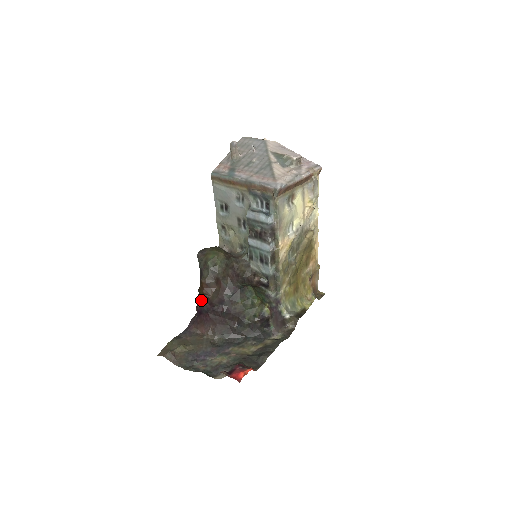
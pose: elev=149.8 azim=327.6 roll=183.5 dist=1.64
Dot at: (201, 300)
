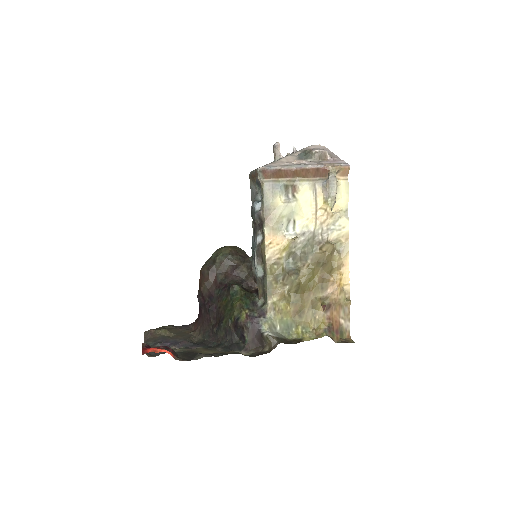
Dot at: (198, 291)
